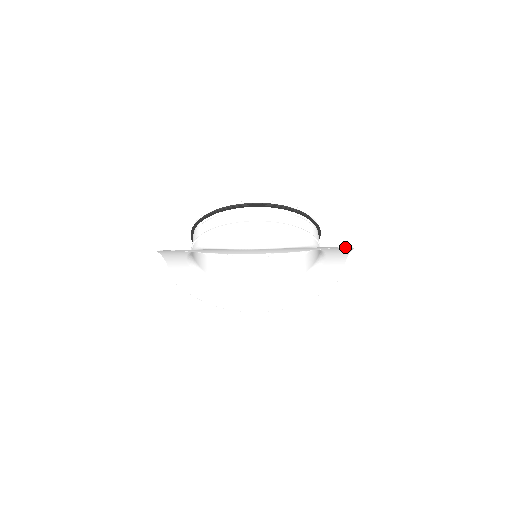
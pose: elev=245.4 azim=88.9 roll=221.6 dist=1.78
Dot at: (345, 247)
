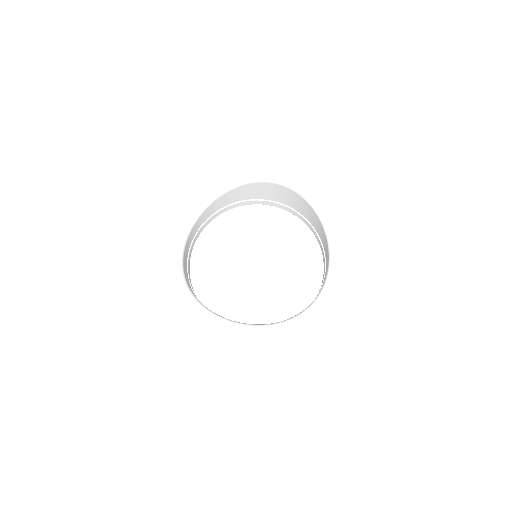
Dot at: (361, 232)
